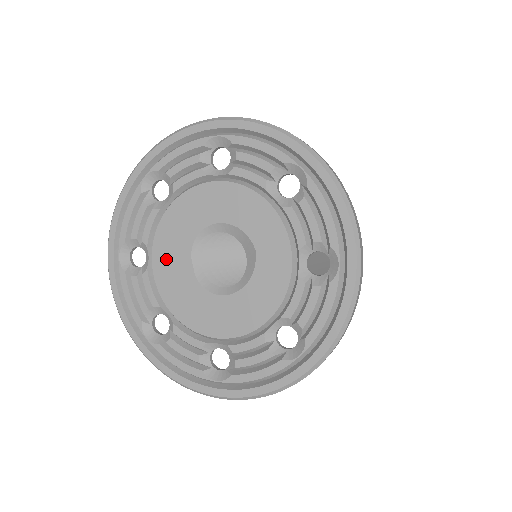
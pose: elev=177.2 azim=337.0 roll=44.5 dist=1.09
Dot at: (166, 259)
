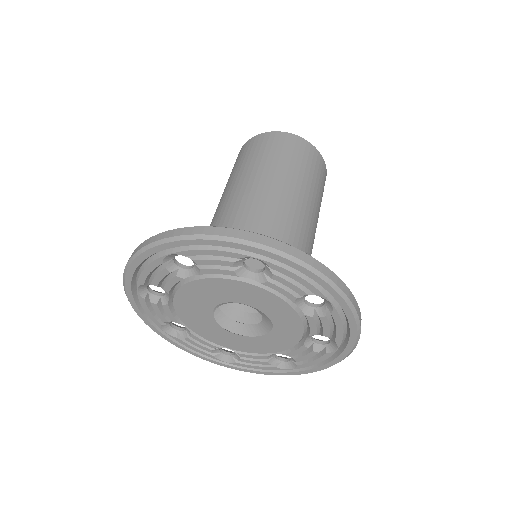
Dot at: (188, 305)
